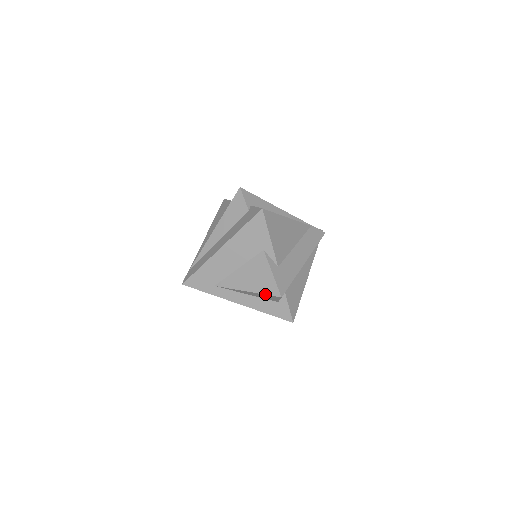
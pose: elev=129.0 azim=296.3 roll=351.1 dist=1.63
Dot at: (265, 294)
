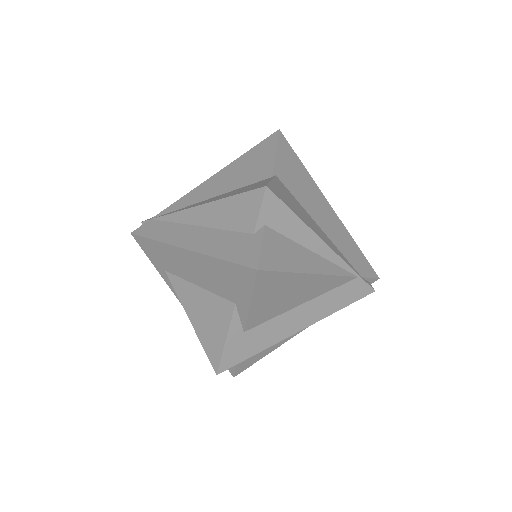
Dot at: (204, 349)
